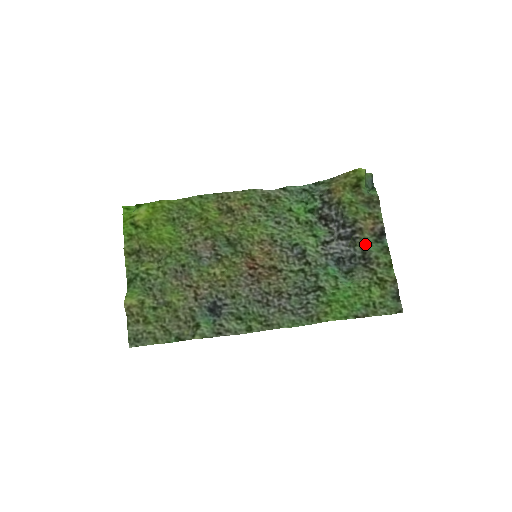
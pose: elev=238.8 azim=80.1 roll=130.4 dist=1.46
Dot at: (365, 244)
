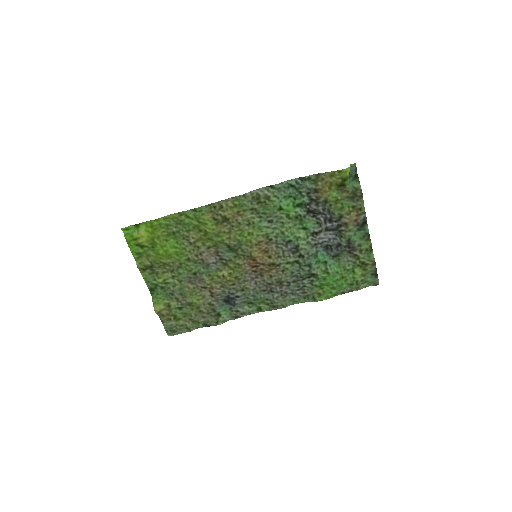
Dot at: (350, 236)
